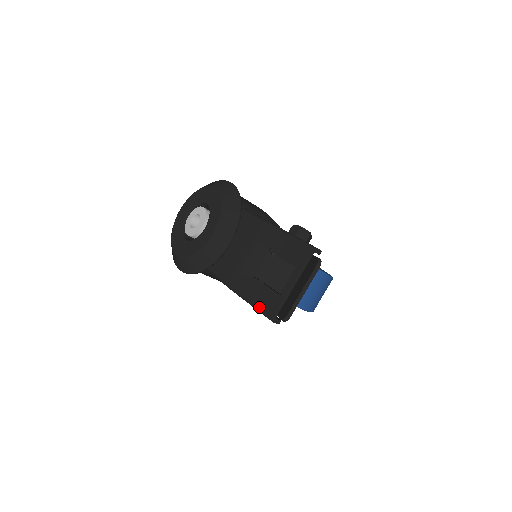
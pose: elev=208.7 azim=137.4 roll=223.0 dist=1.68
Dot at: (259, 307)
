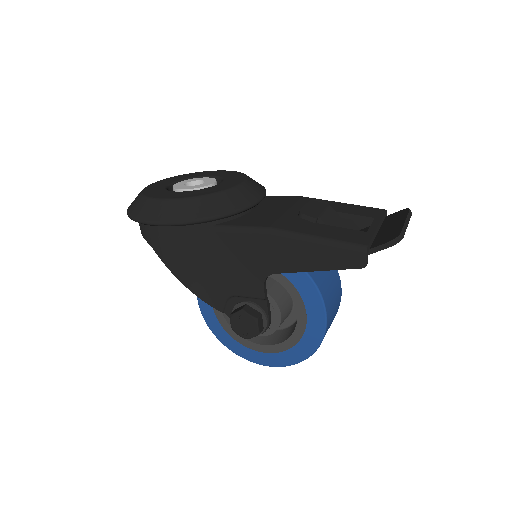
Dot at: (339, 239)
